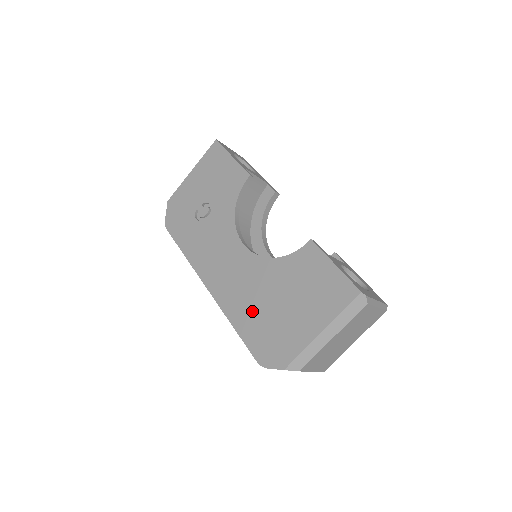
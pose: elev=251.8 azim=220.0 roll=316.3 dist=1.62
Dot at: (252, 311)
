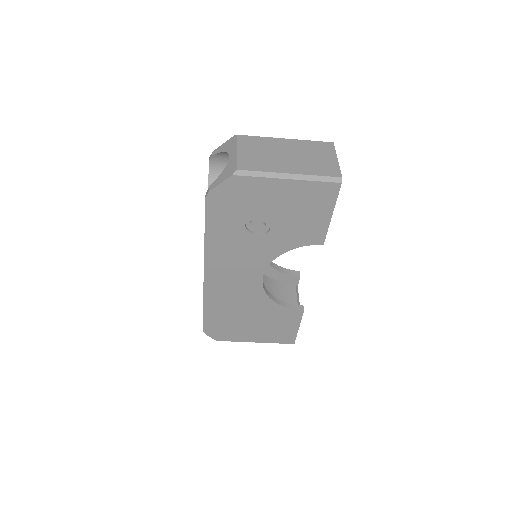
Dot at: (226, 310)
